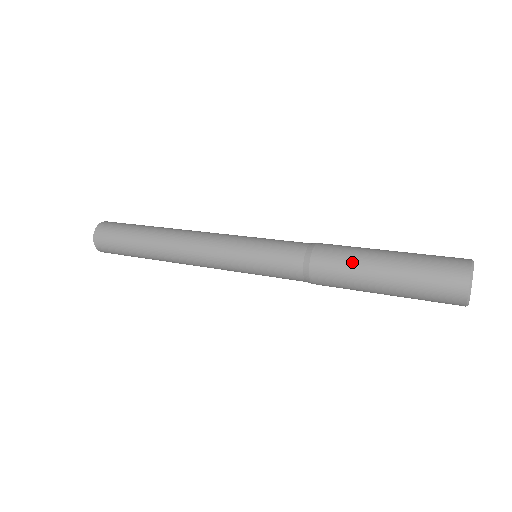
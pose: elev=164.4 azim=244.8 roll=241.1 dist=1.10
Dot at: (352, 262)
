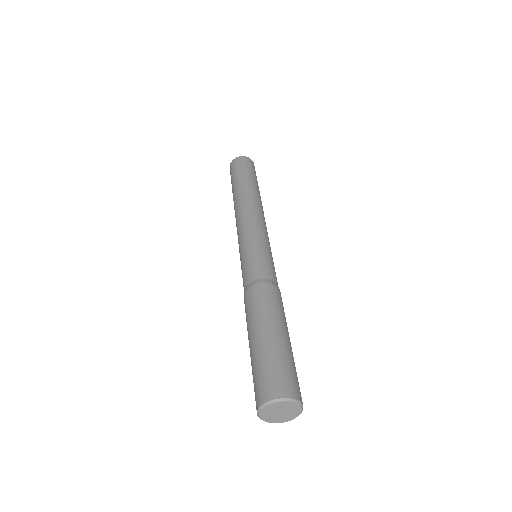
Dot at: (252, 315)
